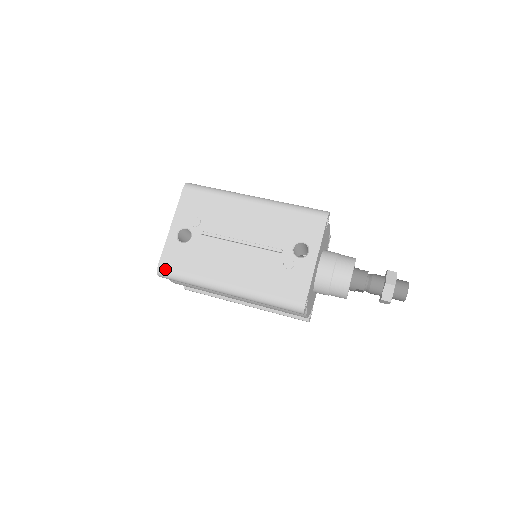
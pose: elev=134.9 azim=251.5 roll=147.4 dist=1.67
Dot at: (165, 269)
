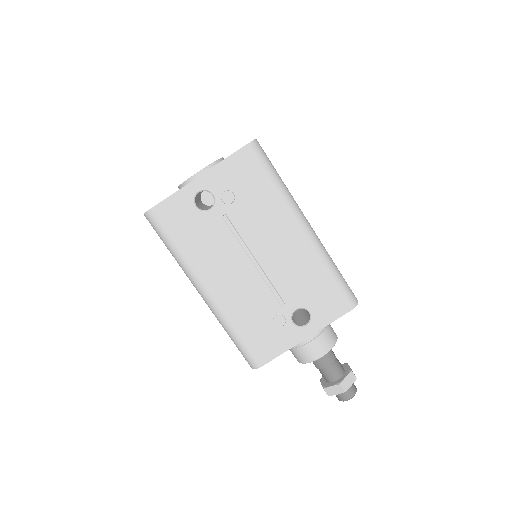
Dot at: (156, 219)
